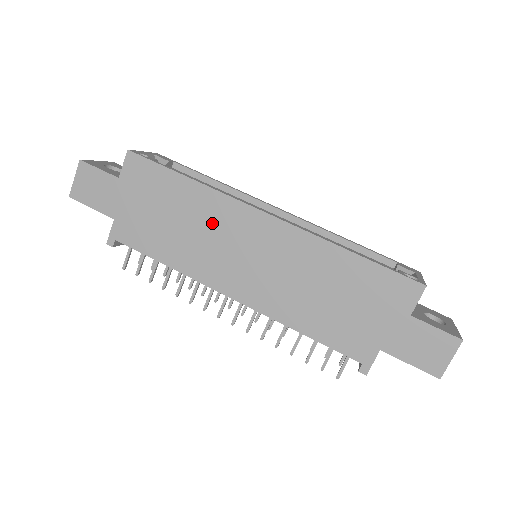
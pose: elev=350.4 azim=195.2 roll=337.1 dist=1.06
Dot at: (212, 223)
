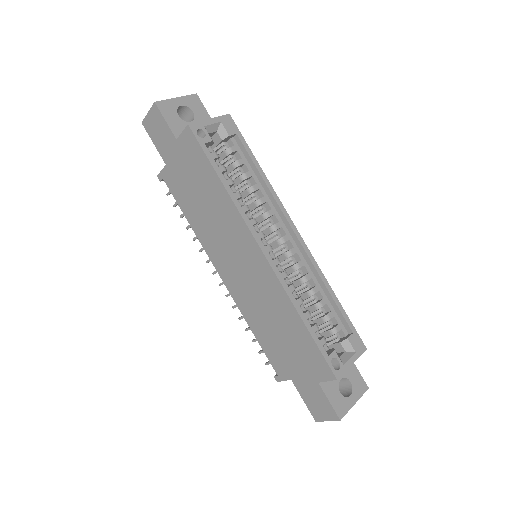
Dot at: (225, 225)
